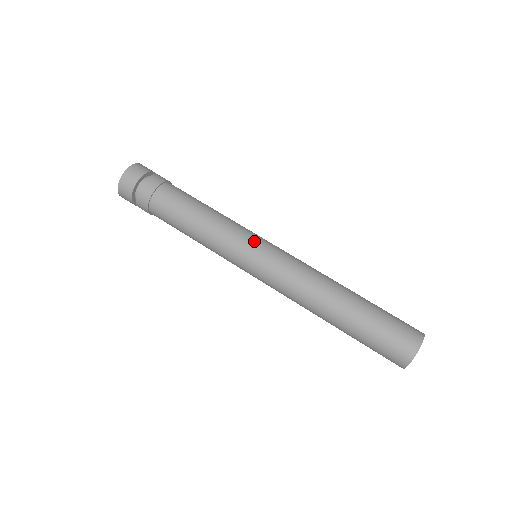
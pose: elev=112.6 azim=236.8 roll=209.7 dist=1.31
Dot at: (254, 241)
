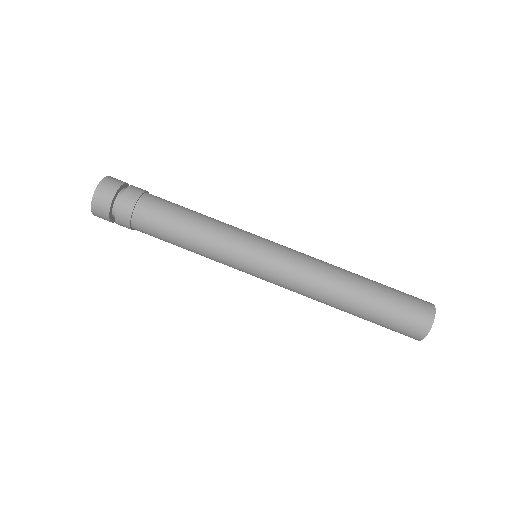
Dot at: (250, 252)
